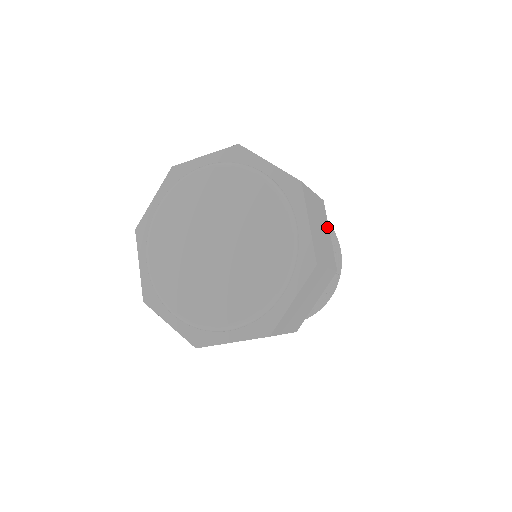
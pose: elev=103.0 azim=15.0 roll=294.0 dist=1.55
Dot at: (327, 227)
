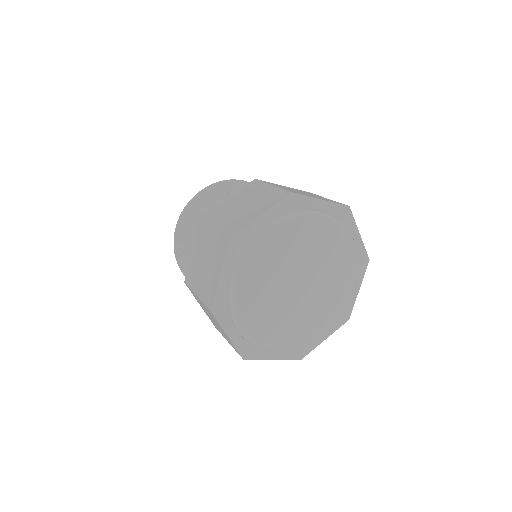
Dot at: occluded
